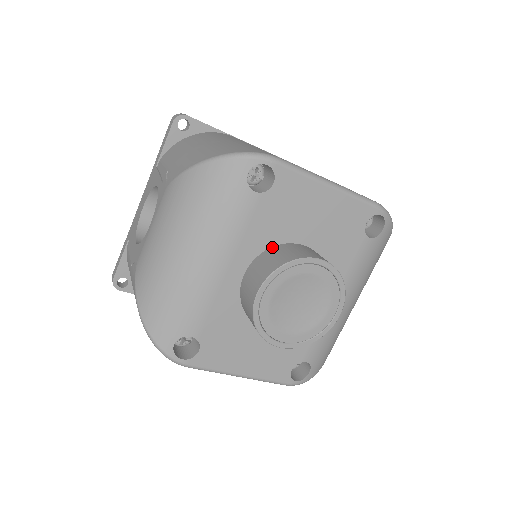
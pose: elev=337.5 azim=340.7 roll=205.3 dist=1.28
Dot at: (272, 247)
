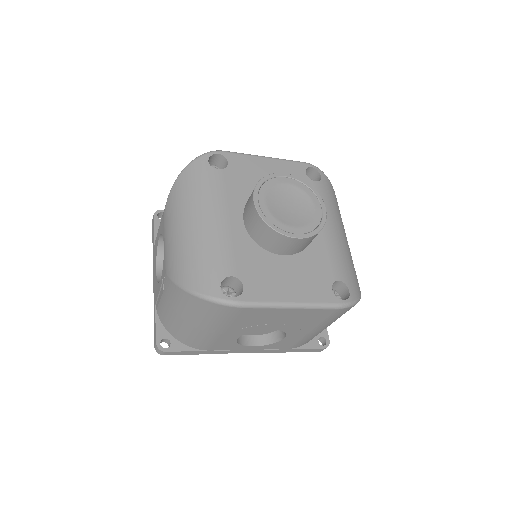
Dot at: occluded
